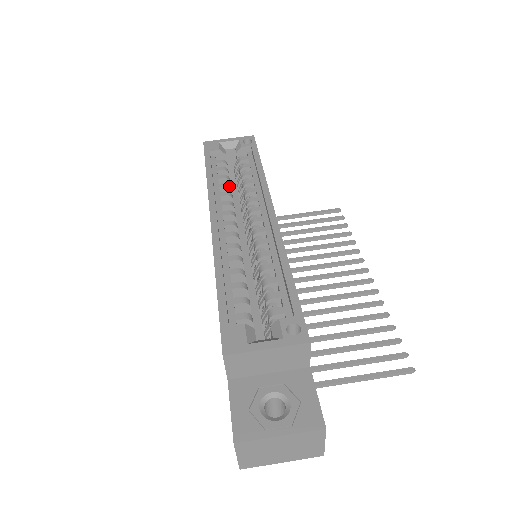
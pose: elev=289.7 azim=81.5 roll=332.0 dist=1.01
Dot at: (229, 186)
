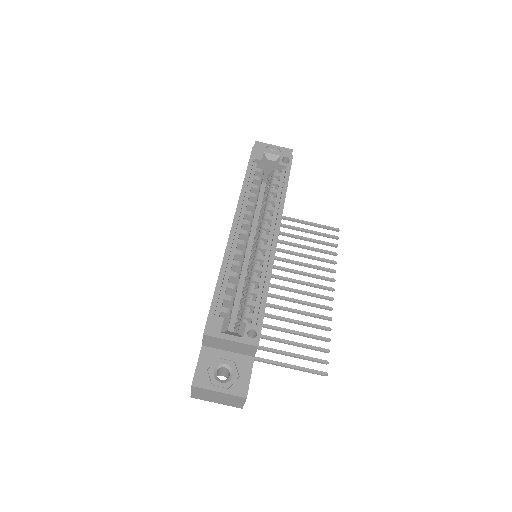
Dot at: (257, 197)
